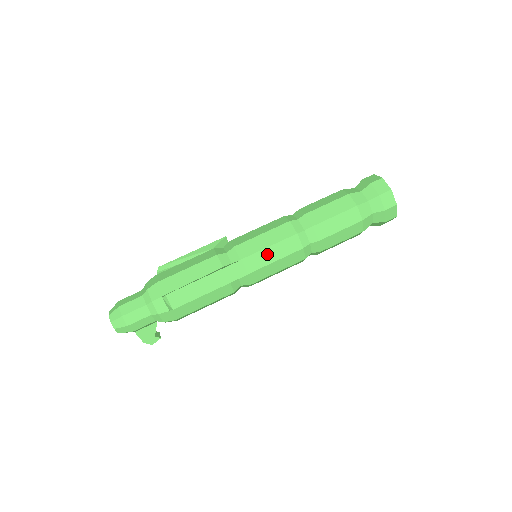
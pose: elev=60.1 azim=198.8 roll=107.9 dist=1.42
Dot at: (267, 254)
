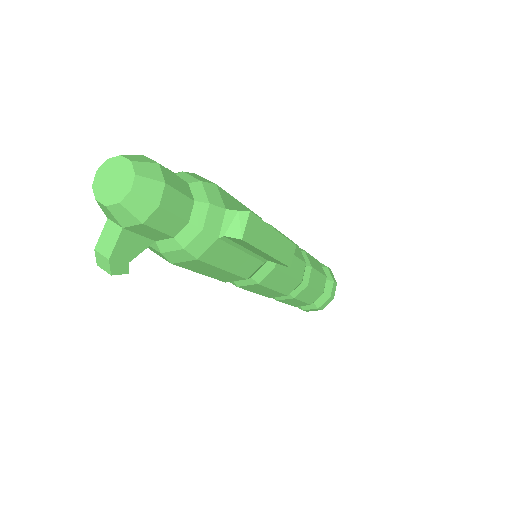
Dot at: occluded
